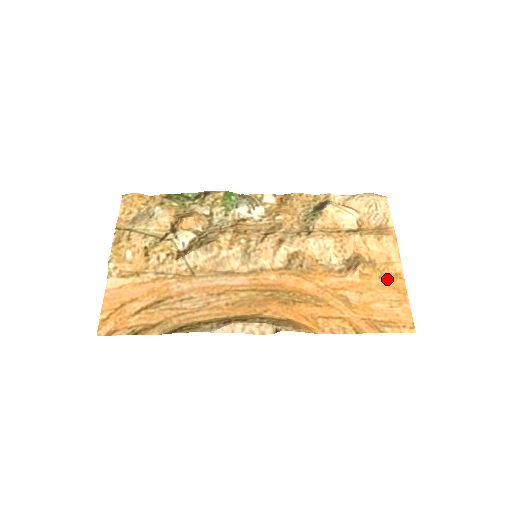
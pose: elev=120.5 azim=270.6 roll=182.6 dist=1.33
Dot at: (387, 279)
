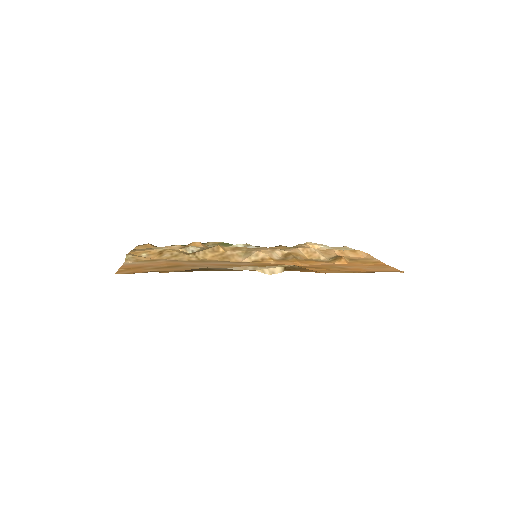
Dot at: (369, 263)
